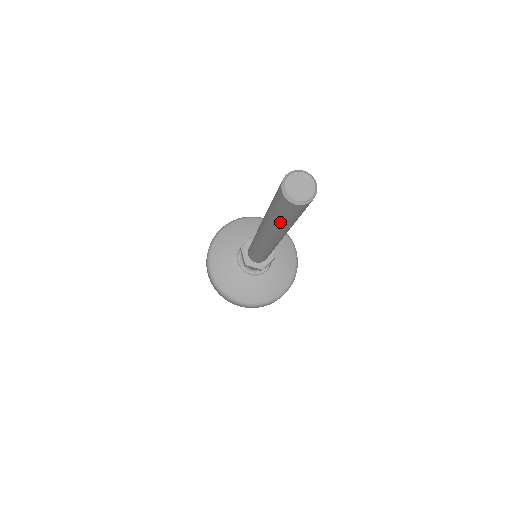
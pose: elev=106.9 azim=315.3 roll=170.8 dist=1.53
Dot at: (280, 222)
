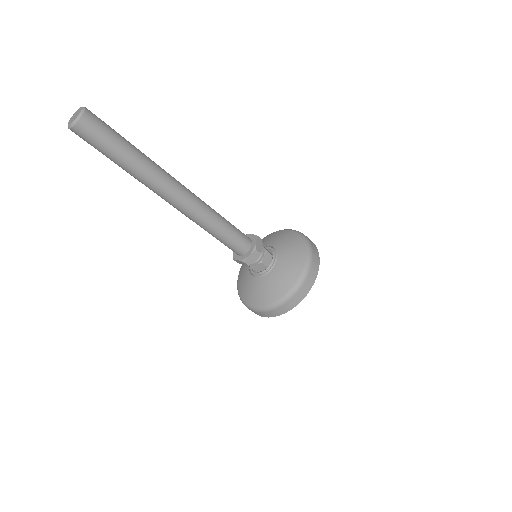
Dot at: (121, 158)
